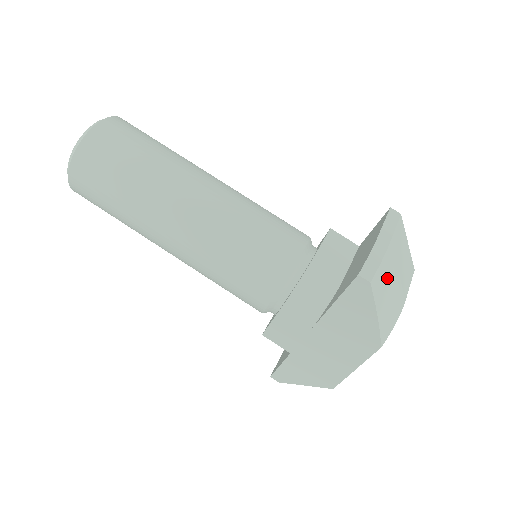
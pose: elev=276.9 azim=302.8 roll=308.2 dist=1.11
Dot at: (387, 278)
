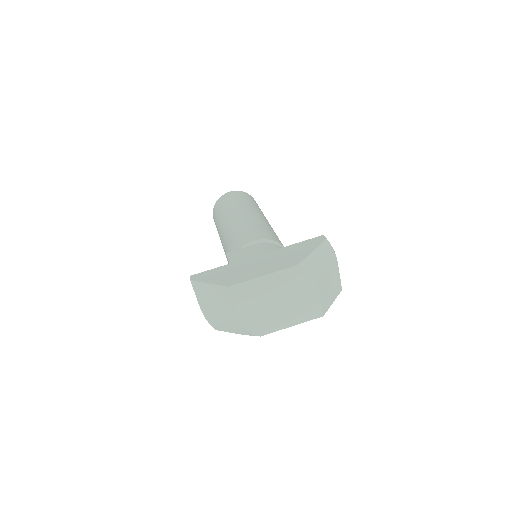
Dot at: (328, 258)
